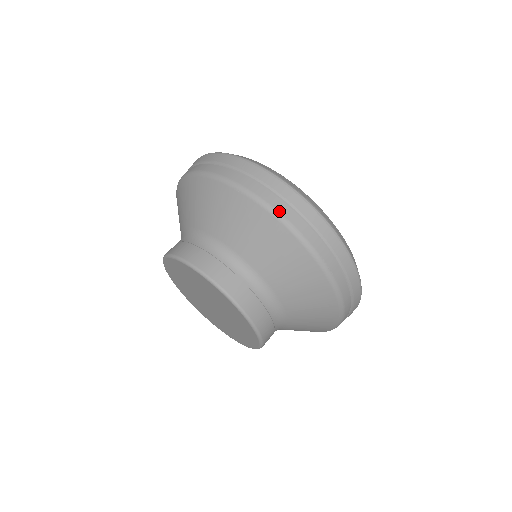
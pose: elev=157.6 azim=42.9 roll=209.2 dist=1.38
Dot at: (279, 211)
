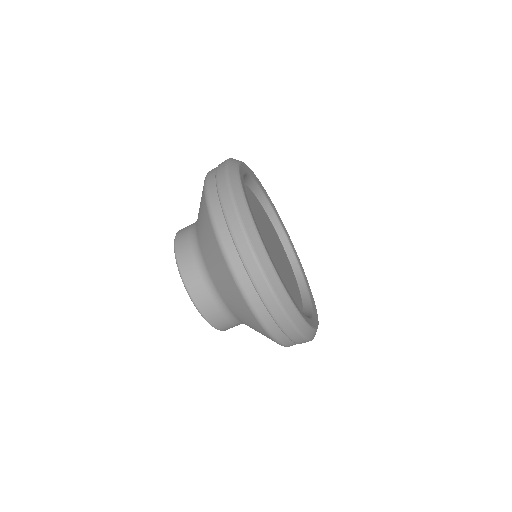
Dot at: (246, 292)
